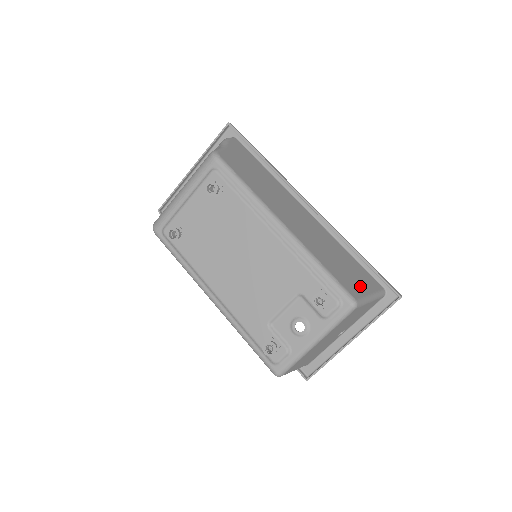
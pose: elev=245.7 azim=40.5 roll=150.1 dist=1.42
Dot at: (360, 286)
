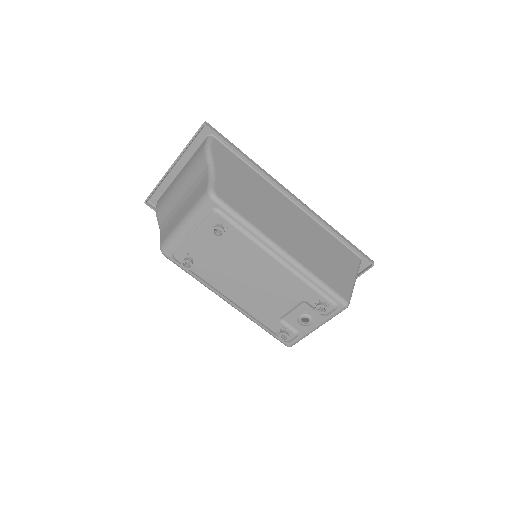
Dot at: (347, 277)
